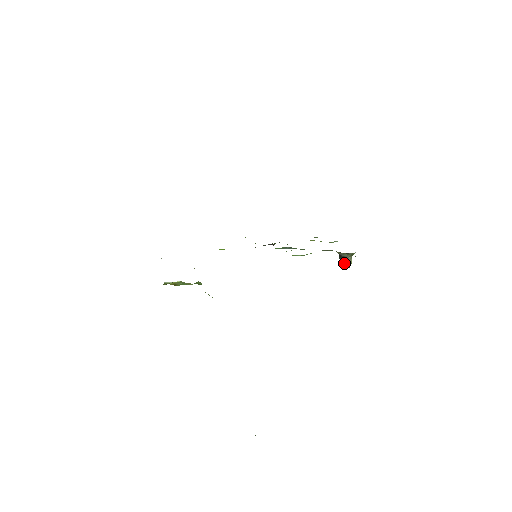
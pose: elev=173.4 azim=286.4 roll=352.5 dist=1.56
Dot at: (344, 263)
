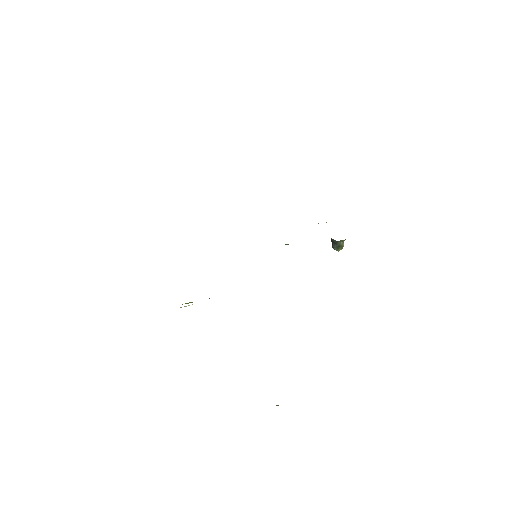
Dot at: (337, 247)
